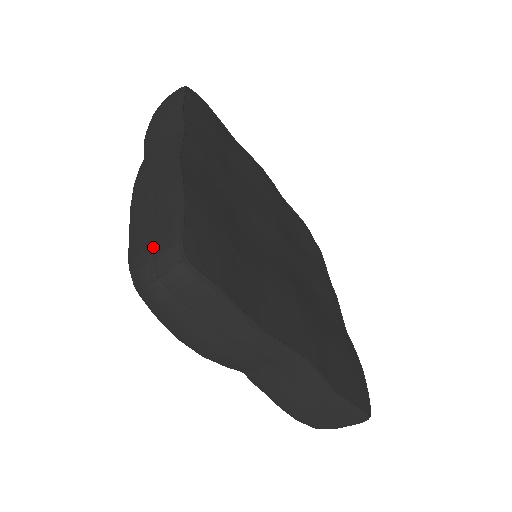
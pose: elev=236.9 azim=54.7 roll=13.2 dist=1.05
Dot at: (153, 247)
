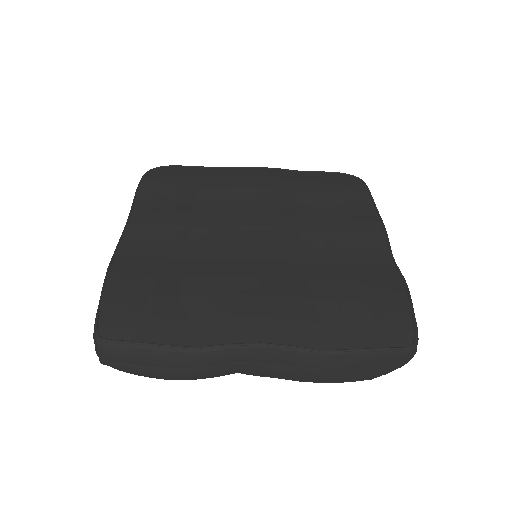
Dot at: occluded
